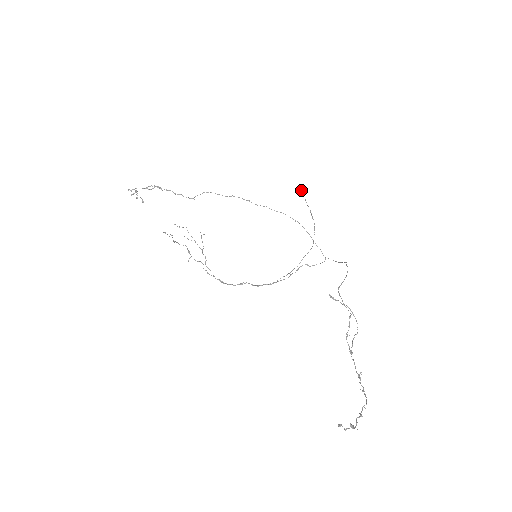
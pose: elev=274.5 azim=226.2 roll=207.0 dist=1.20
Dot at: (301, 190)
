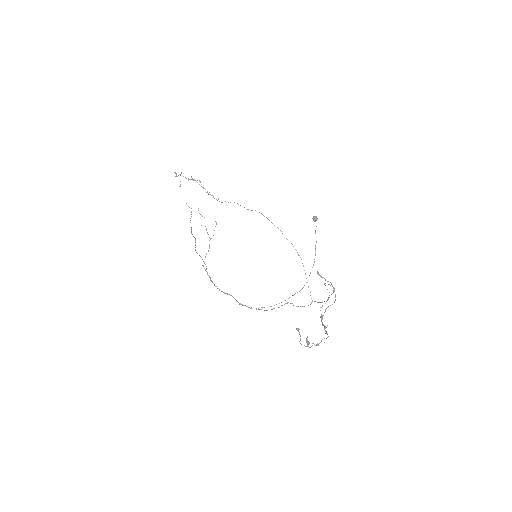
Dot at: (316, 218)
